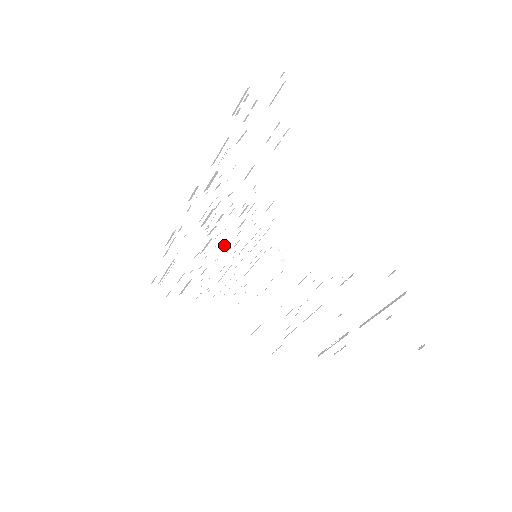
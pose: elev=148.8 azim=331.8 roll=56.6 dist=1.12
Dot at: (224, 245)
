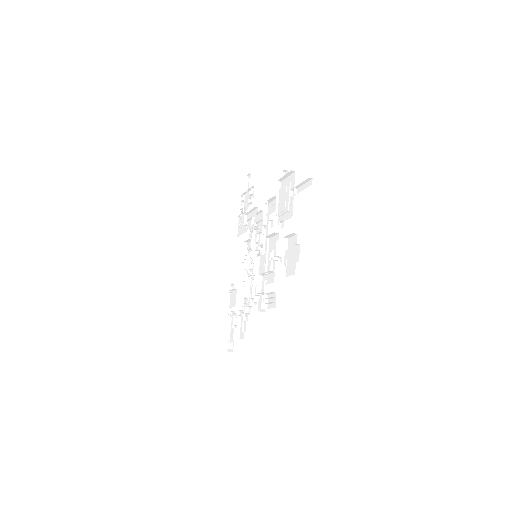
Dot at: occluded
